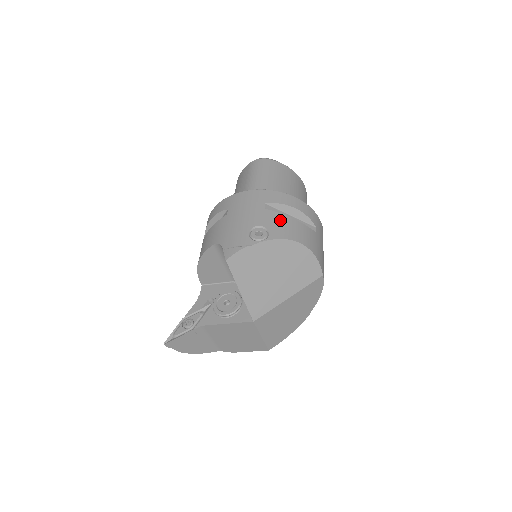
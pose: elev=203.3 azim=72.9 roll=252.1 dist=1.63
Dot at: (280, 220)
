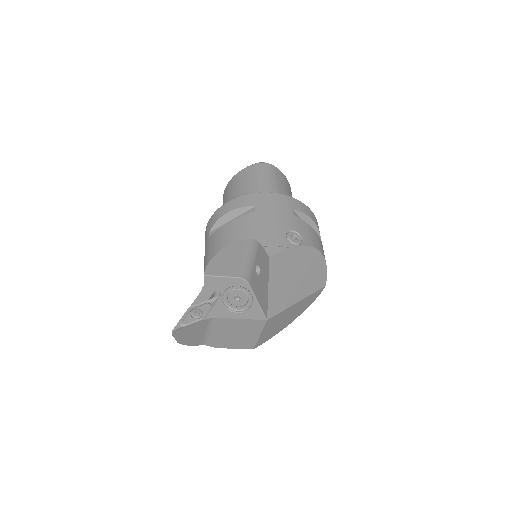
Dot at: (307, 229)
